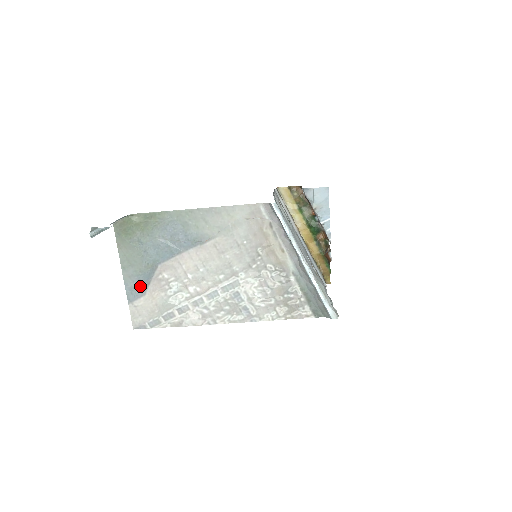
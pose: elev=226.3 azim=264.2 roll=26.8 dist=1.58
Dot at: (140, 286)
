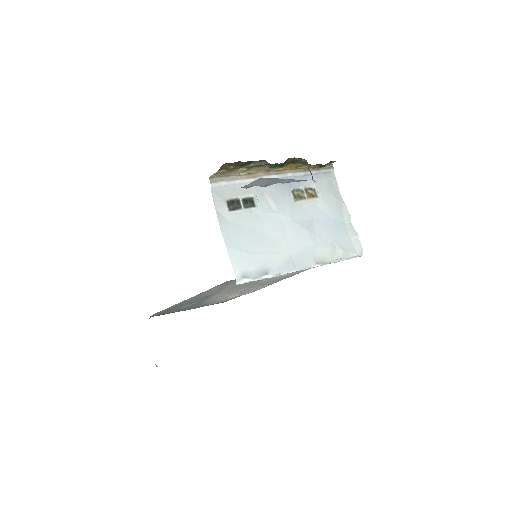
Dot at: occluded
